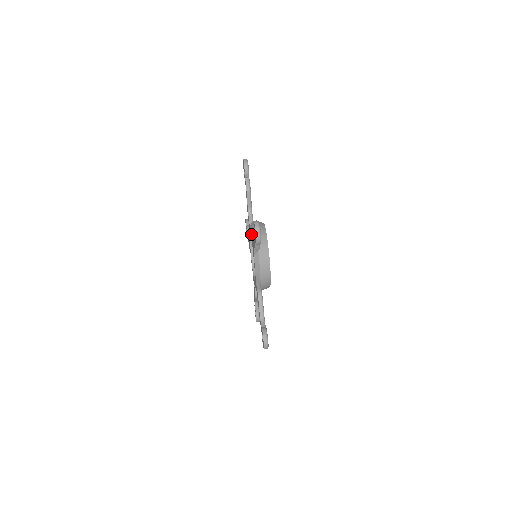
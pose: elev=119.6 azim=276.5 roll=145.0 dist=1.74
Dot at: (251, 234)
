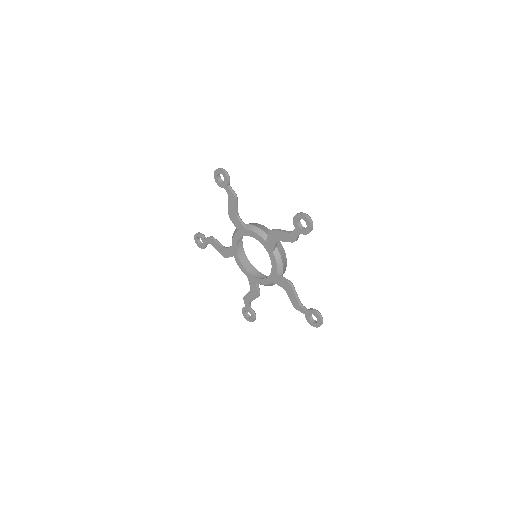
Dot at: (234, 234)
